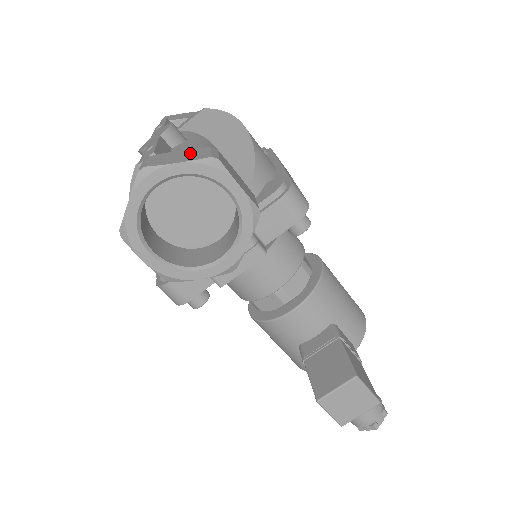
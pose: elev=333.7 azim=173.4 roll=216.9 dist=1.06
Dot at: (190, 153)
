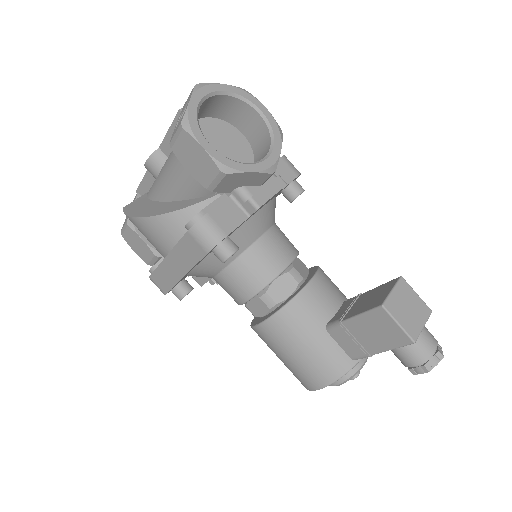
Dot at: occluded
